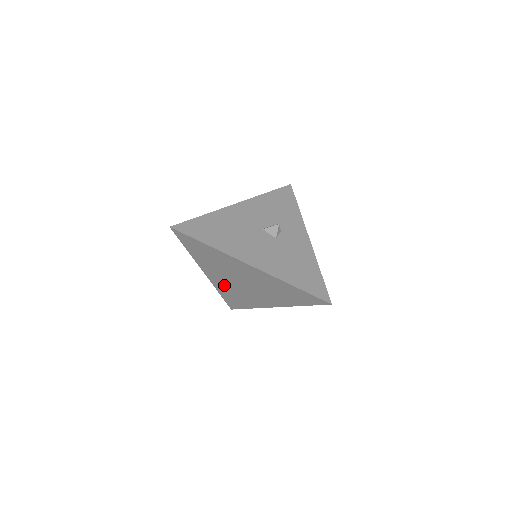
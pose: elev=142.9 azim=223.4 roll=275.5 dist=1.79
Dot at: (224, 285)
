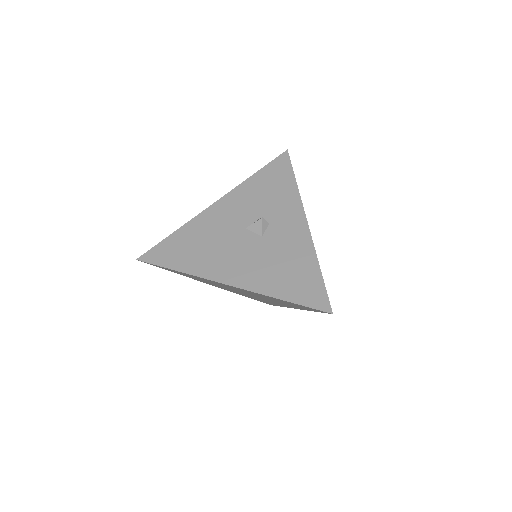
Dot at: occluded
